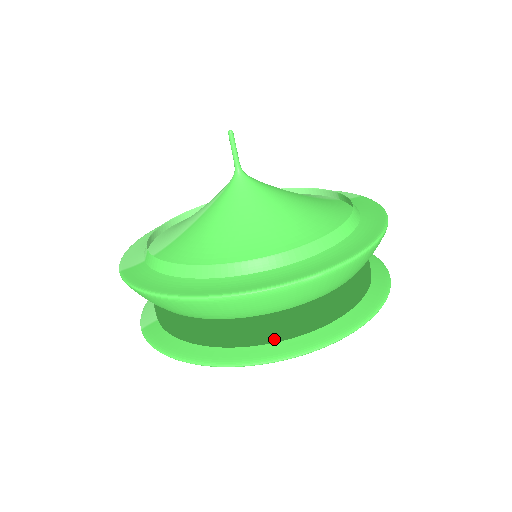
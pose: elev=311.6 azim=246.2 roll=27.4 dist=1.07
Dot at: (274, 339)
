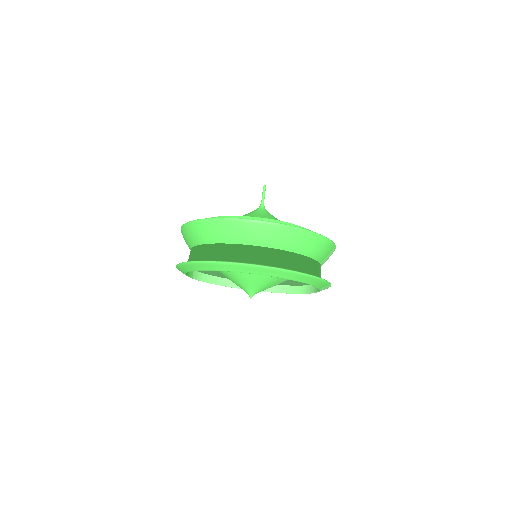
Dot at: (213, 258)
